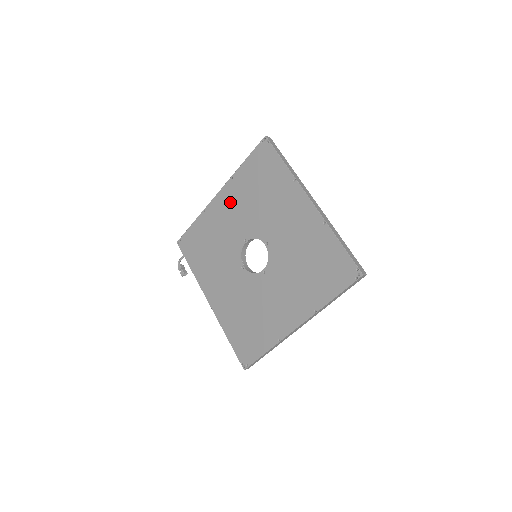
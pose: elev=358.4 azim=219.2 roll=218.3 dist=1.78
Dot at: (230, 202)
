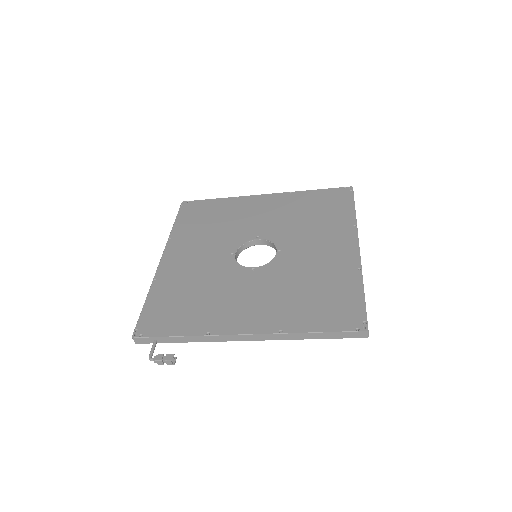
Dot at: (185, 250)
